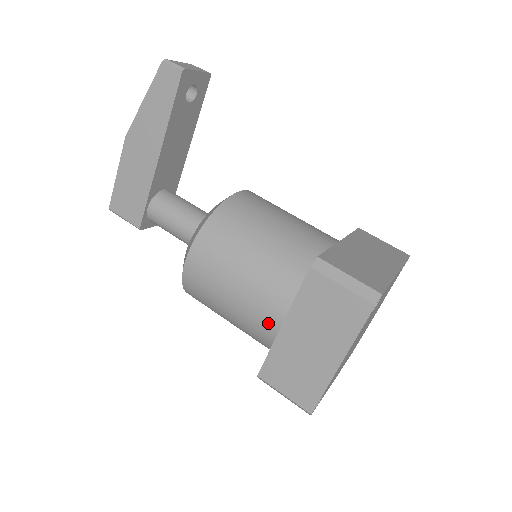
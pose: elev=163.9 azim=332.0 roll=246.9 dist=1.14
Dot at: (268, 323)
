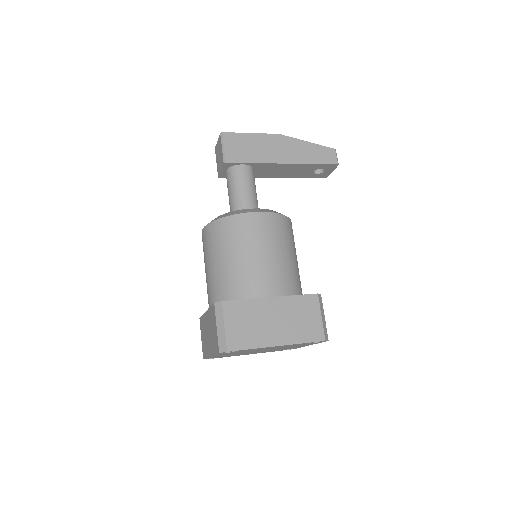
Dot at: (261, 288)
